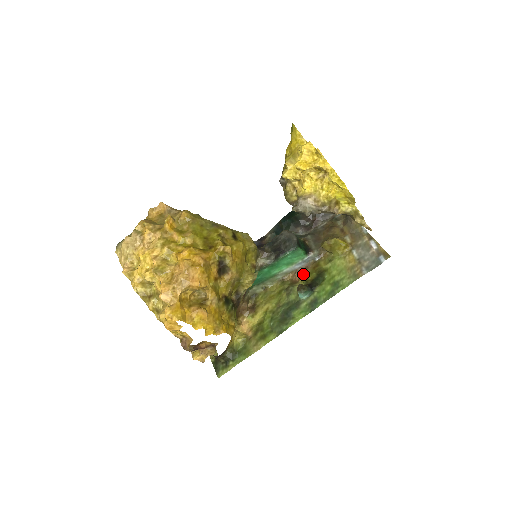
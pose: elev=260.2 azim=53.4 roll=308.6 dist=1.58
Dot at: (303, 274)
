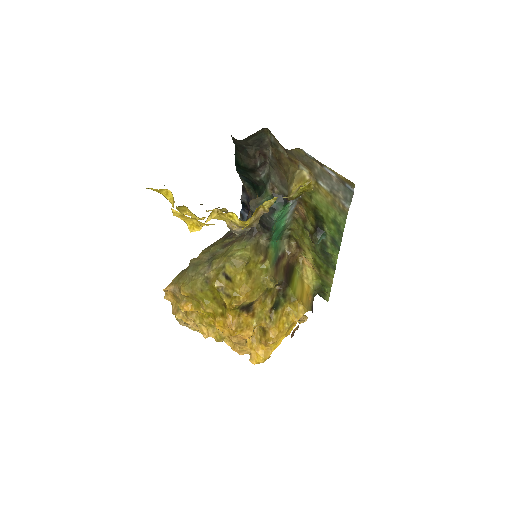
Dot at: (303, 211)
